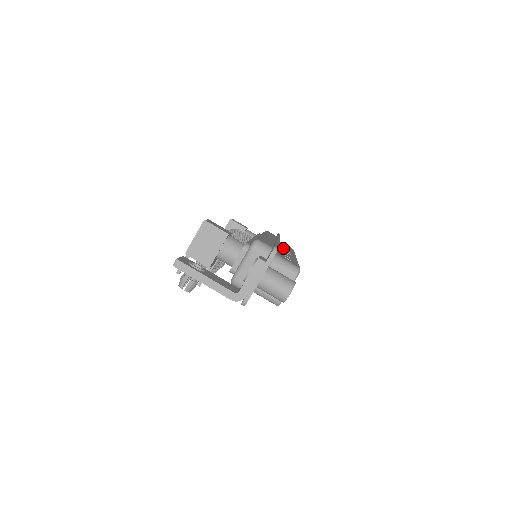
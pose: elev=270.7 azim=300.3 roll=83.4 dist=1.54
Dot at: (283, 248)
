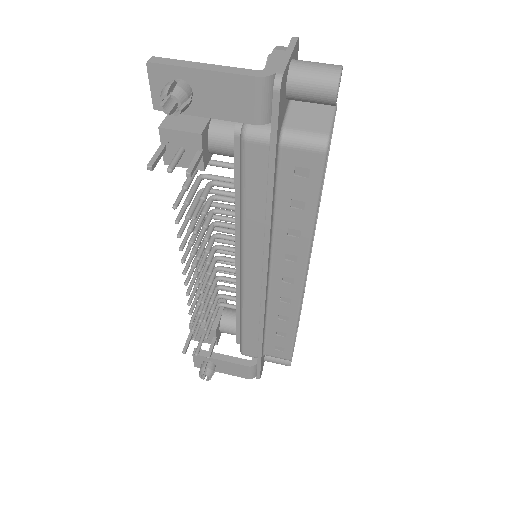
Dot at: occluded
